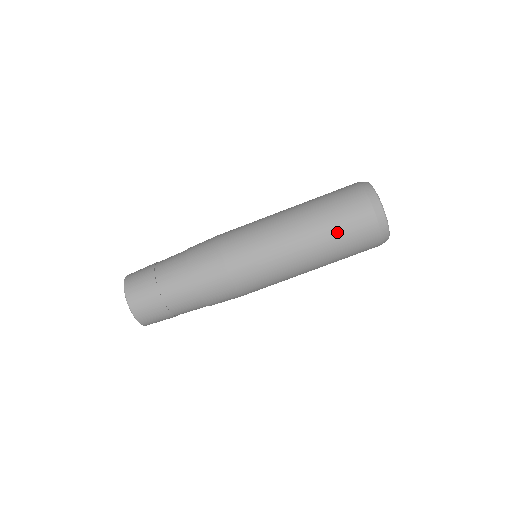
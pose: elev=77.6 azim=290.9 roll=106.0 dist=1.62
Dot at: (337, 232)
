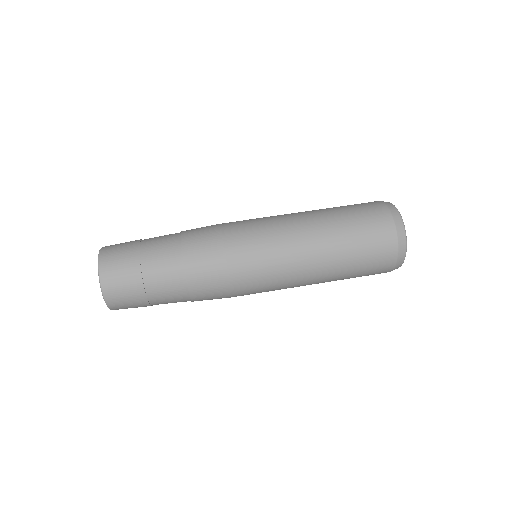
Dot at: (350, 224)
